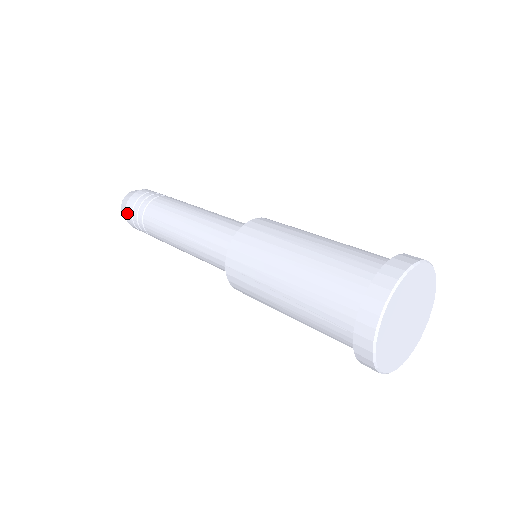
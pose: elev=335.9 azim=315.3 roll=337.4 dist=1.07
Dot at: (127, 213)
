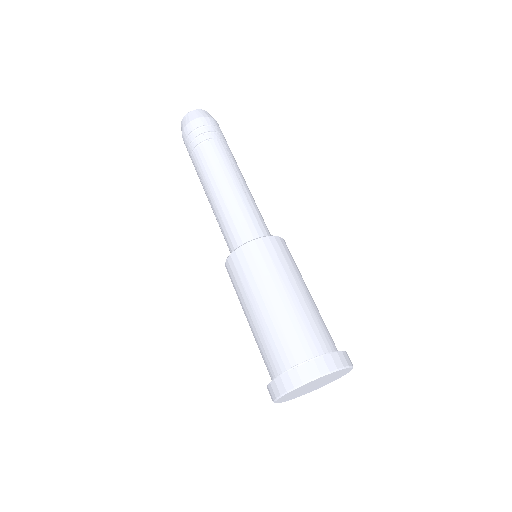
Dot at: (183, 140)
